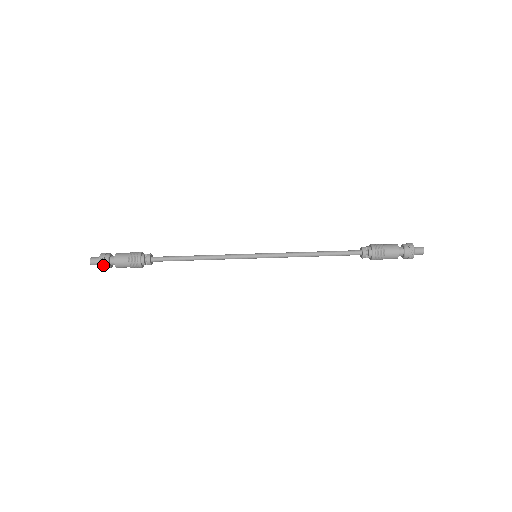
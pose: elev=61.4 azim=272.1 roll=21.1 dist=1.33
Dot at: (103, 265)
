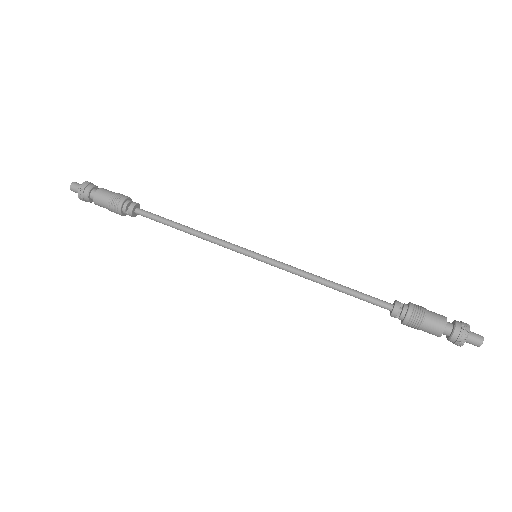
Dot at: (82, 189)
